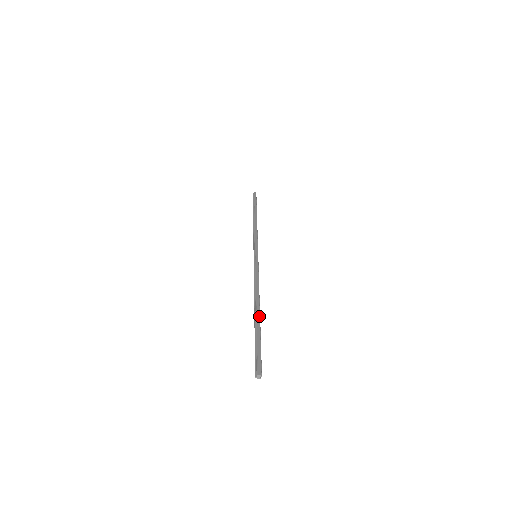
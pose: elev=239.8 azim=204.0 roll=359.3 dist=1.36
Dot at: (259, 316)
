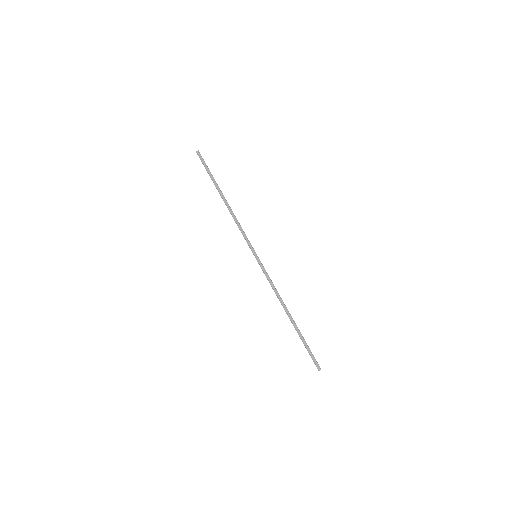
Dot at: (294, 323)
